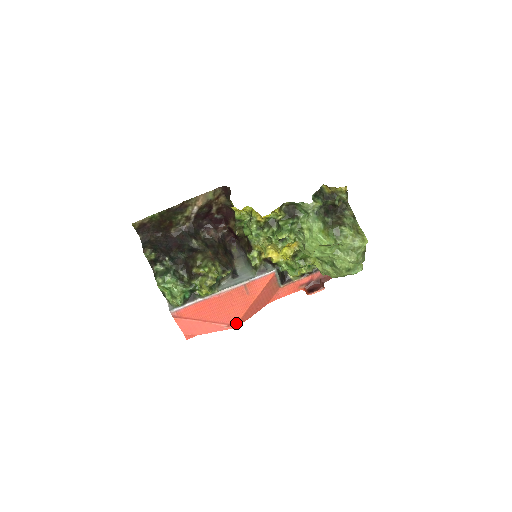
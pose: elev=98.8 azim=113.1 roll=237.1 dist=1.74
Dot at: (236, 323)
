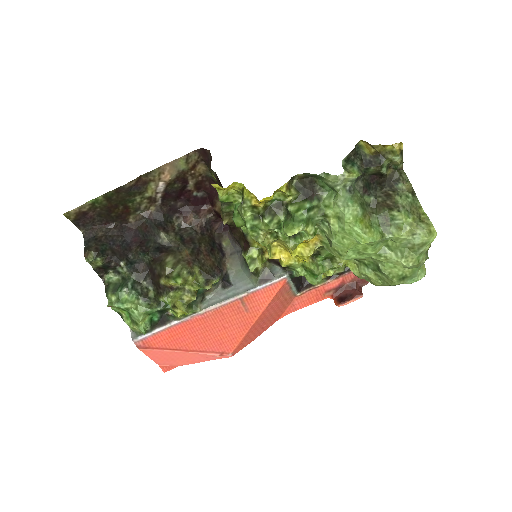
Dot at: (232, 350)
